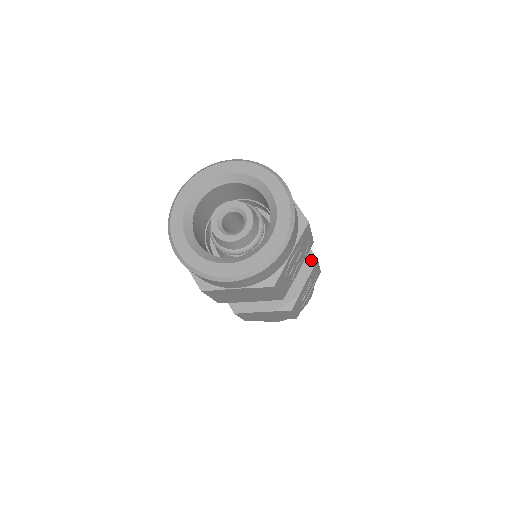
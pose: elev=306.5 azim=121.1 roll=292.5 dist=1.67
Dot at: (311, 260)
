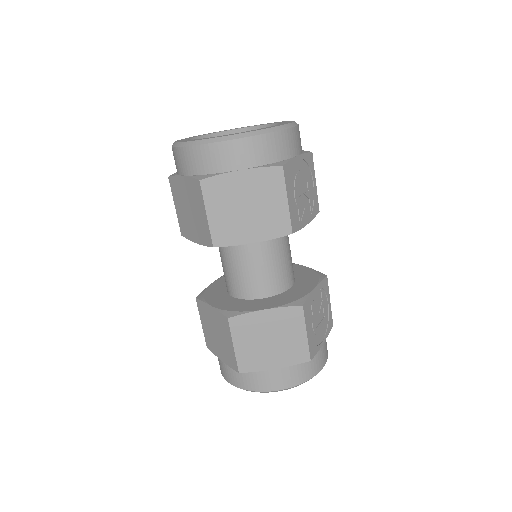
Dot at: (319, 275)
